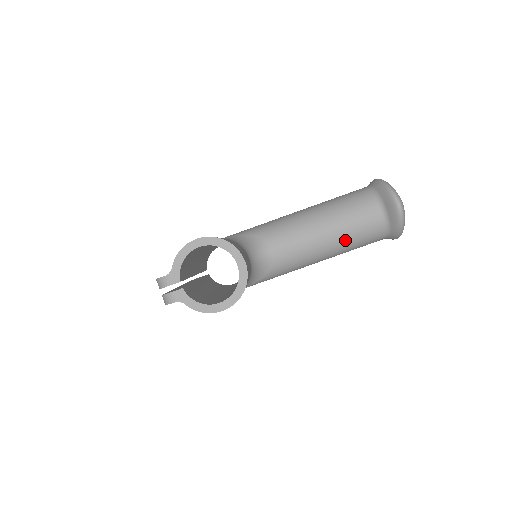
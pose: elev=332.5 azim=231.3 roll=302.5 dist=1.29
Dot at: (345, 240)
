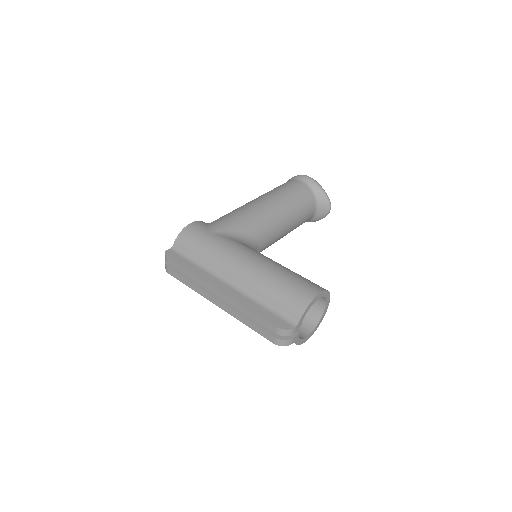
Dot at: occluded
